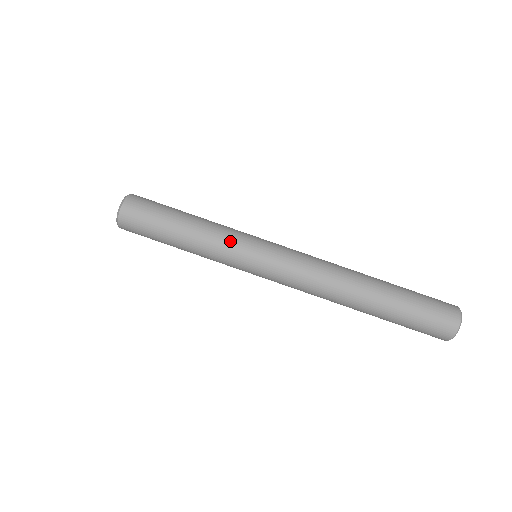
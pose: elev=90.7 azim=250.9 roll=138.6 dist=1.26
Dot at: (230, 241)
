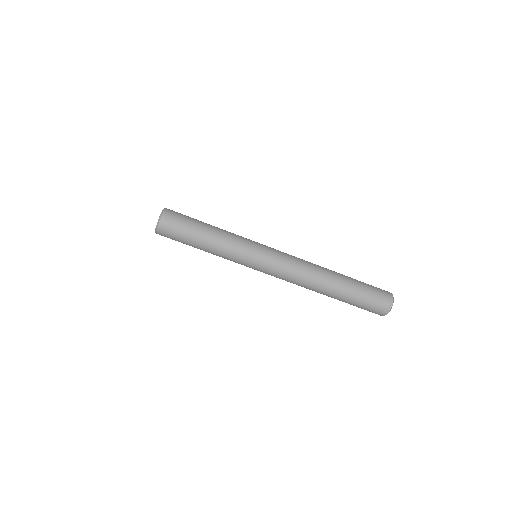
Dot at: (240, 244)
